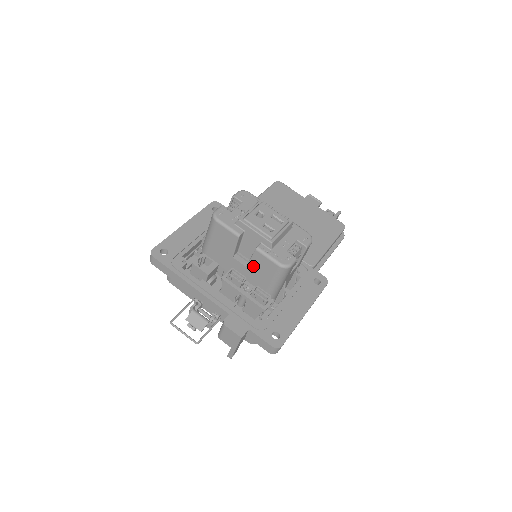
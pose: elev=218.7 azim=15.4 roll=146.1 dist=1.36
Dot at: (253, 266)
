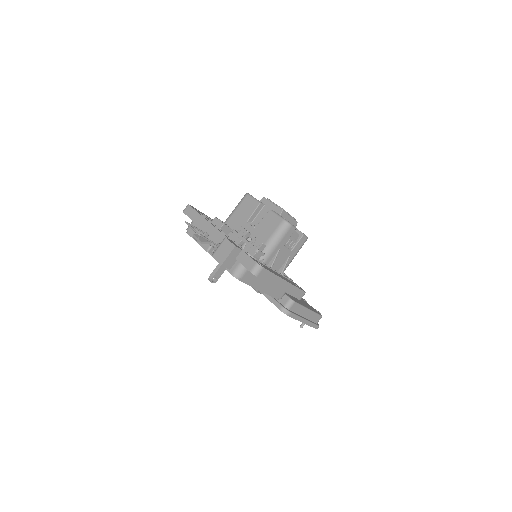
Dot at: (261, 226)
